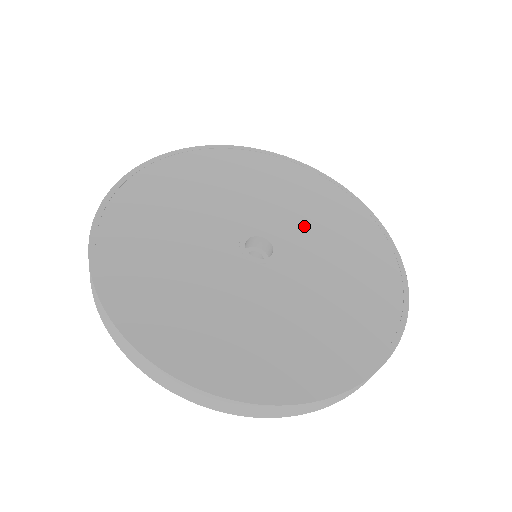
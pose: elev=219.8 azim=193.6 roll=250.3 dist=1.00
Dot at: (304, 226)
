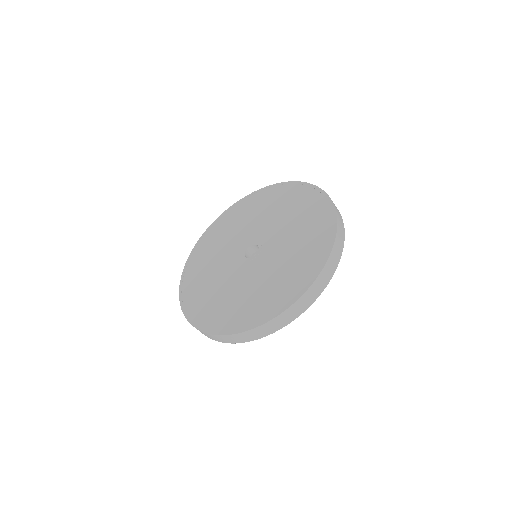
Dot at: (256, 224)
